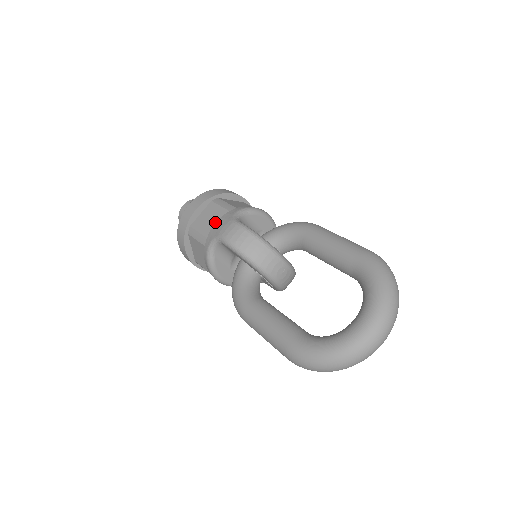
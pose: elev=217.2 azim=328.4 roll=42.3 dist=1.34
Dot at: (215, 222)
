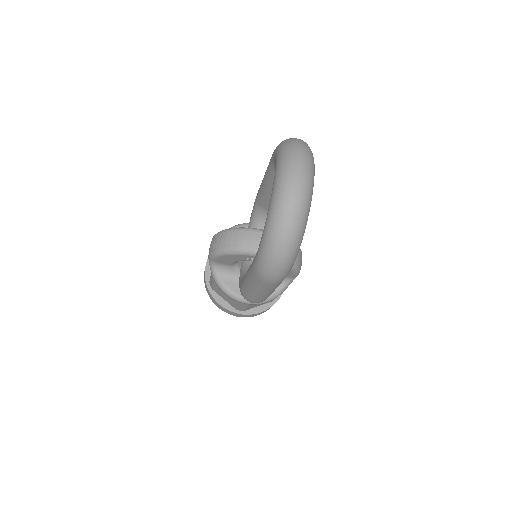
Dot at: occluded
